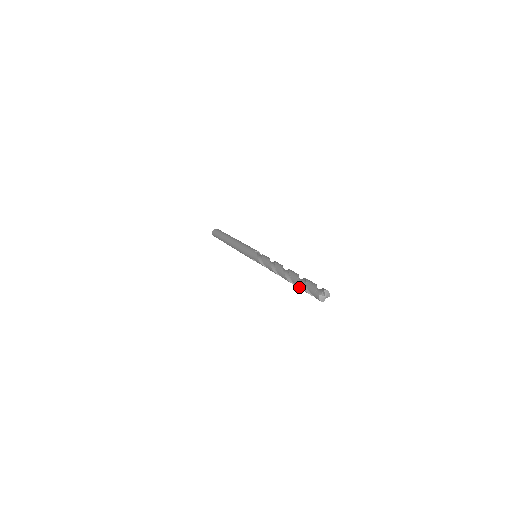
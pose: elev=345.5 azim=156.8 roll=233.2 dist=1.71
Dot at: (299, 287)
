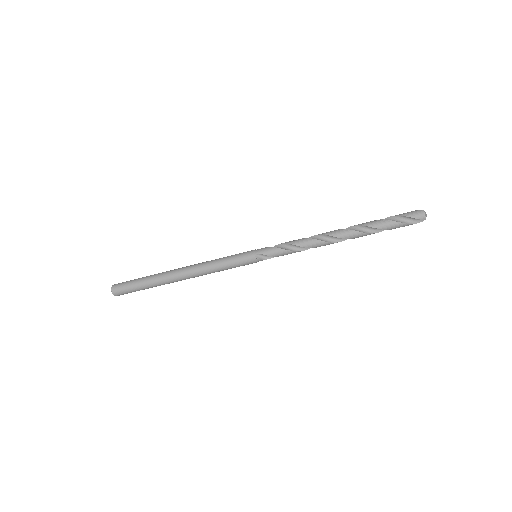
Dot at: (381, 224)
